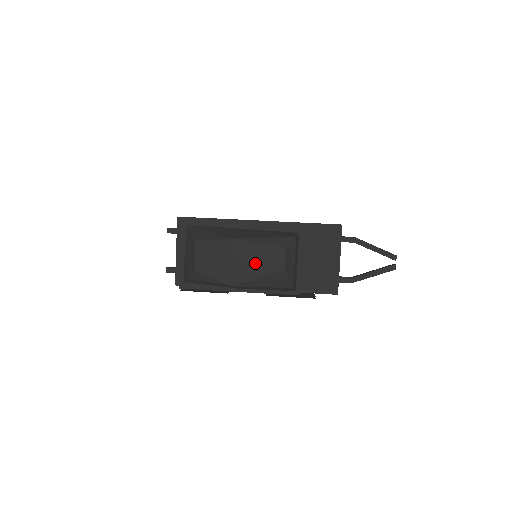
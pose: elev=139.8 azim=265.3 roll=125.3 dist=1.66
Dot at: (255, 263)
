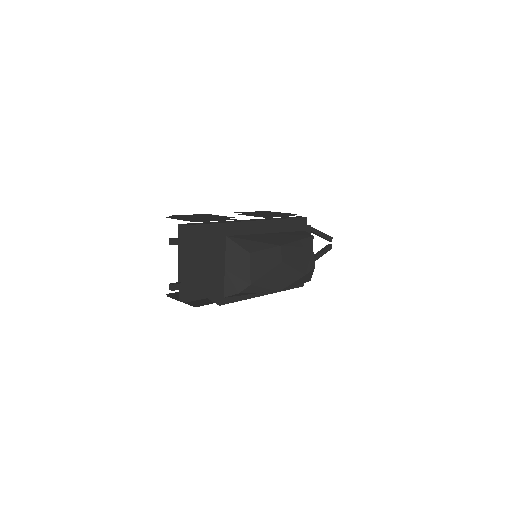
Dot at: (297, 266)
